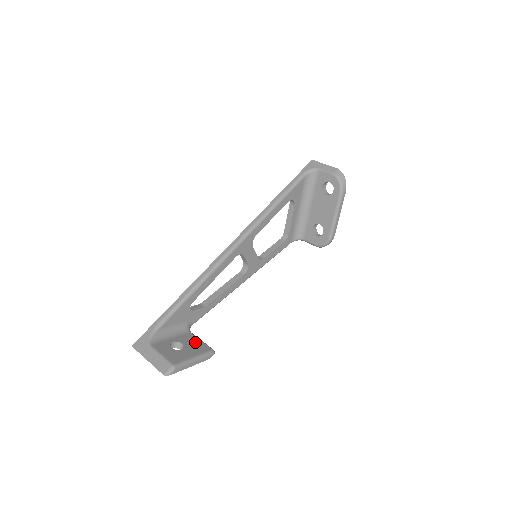
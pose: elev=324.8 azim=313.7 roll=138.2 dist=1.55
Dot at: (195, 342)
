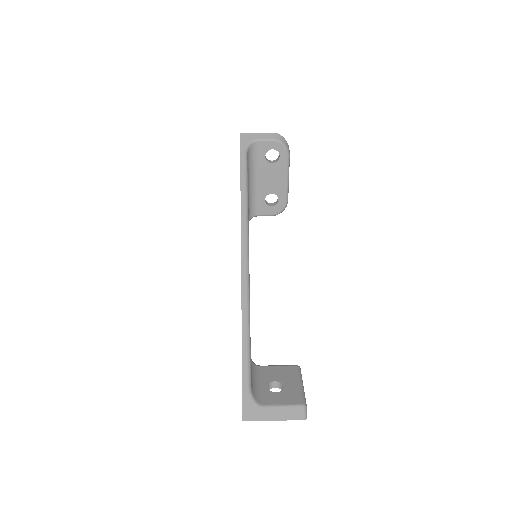
Dot at: (278, 371)
